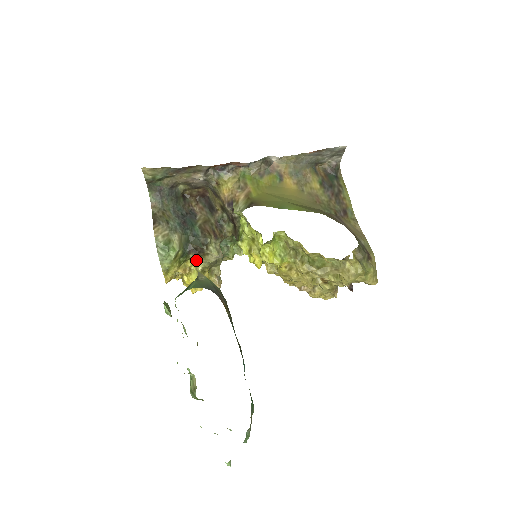
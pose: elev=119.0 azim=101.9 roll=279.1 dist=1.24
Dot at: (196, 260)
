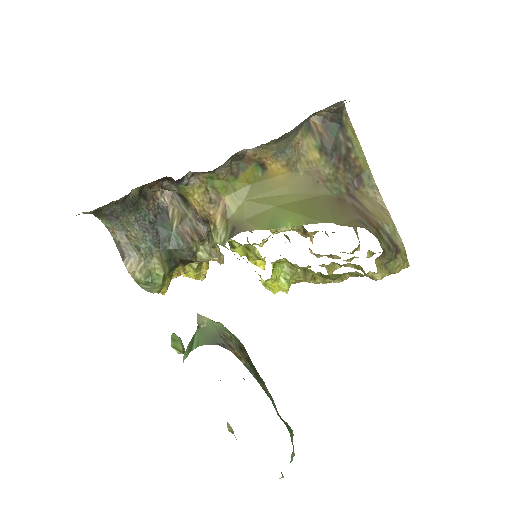
Dot at: occluded
